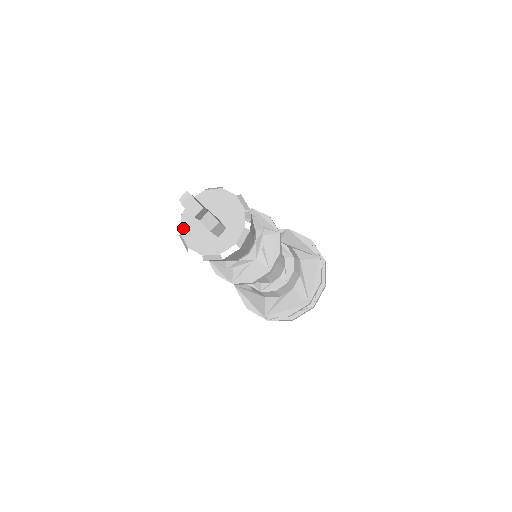
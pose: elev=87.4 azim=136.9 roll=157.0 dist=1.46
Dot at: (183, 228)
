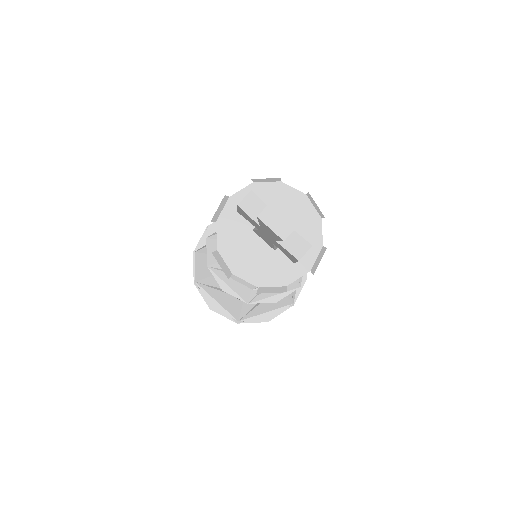
Dot at: (222, 242)
